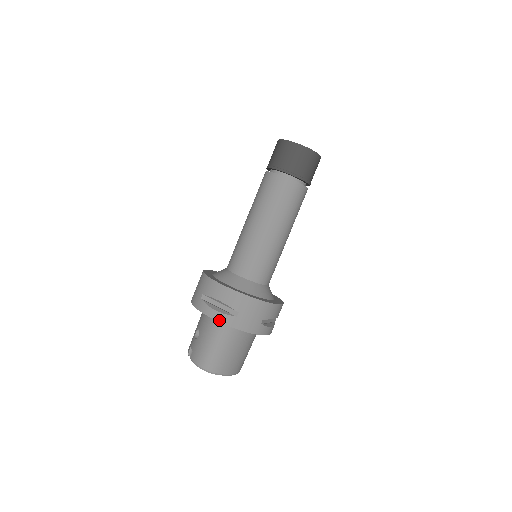
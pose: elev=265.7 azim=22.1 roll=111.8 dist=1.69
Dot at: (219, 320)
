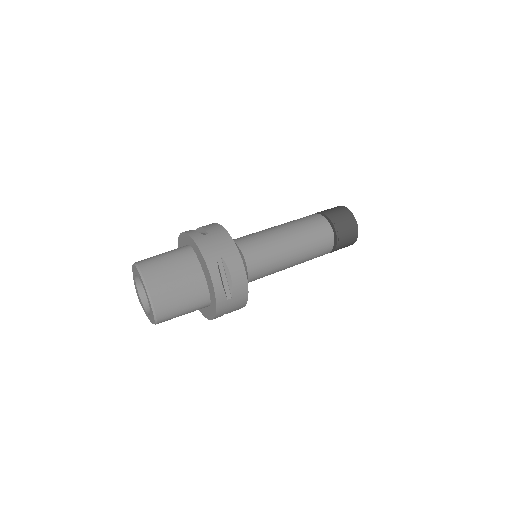
Dot at: (188, 233)
